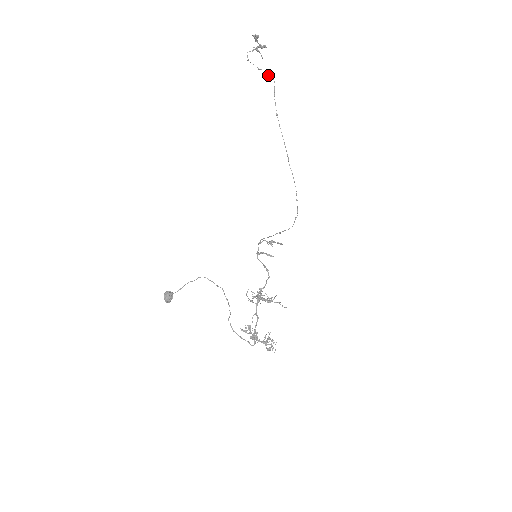
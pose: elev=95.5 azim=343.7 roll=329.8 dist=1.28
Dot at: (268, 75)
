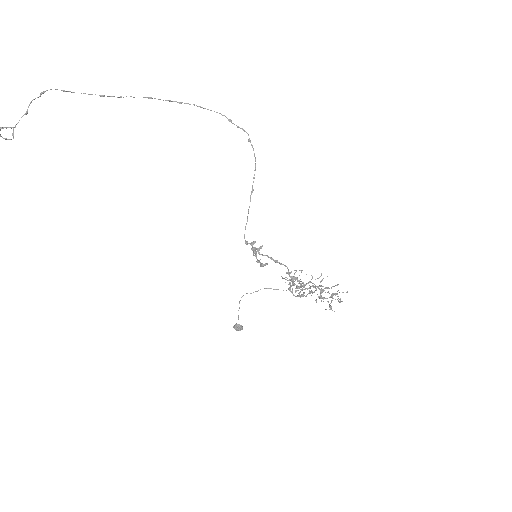
Dot at: (38, 97)
